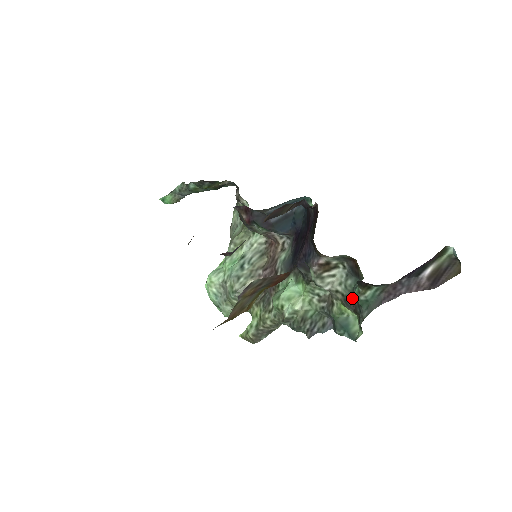
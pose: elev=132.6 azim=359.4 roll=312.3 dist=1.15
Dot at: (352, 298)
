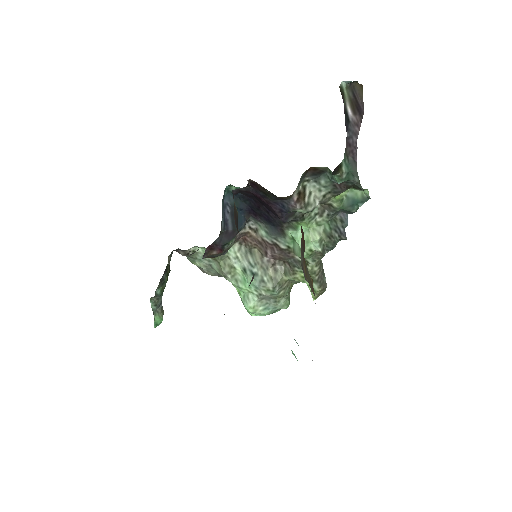
Dot at: (337, 185)
